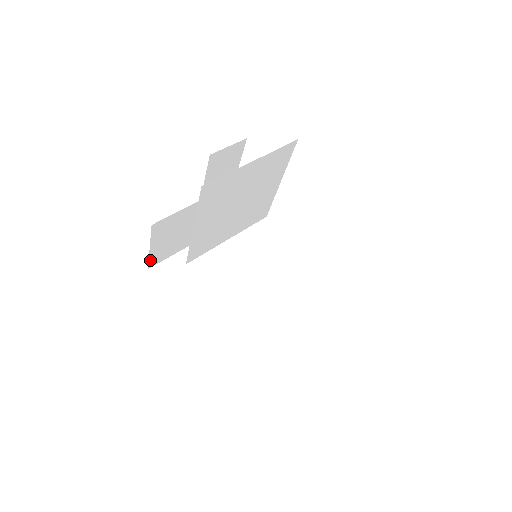
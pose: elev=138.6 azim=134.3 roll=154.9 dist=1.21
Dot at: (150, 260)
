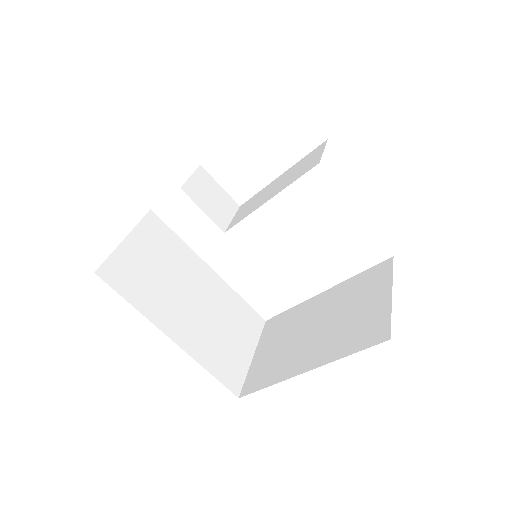
Dot at: occluded
